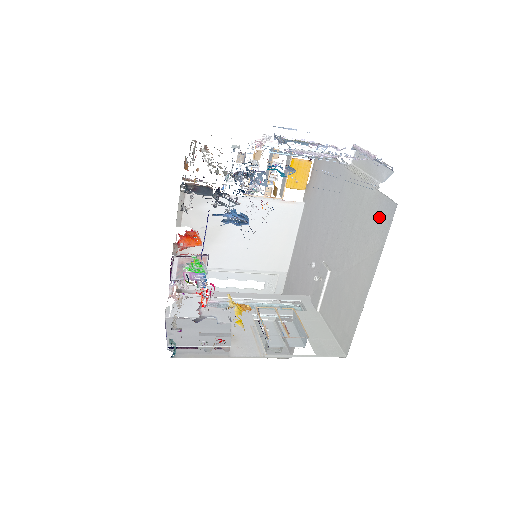
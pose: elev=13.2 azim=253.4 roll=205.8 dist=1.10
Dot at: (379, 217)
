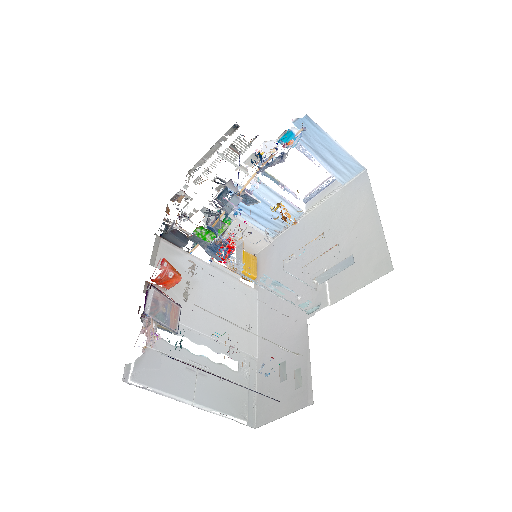
Dot at: (355, 190)
